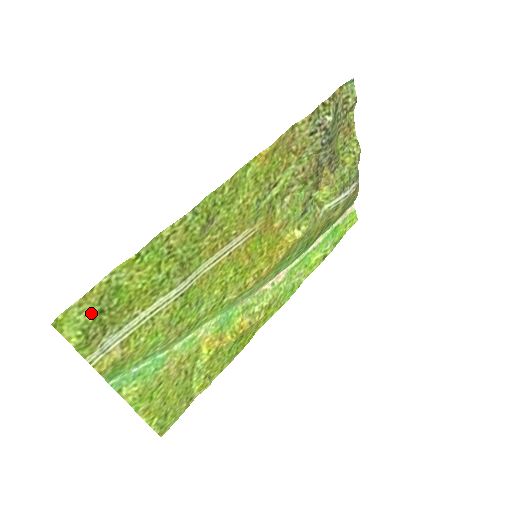
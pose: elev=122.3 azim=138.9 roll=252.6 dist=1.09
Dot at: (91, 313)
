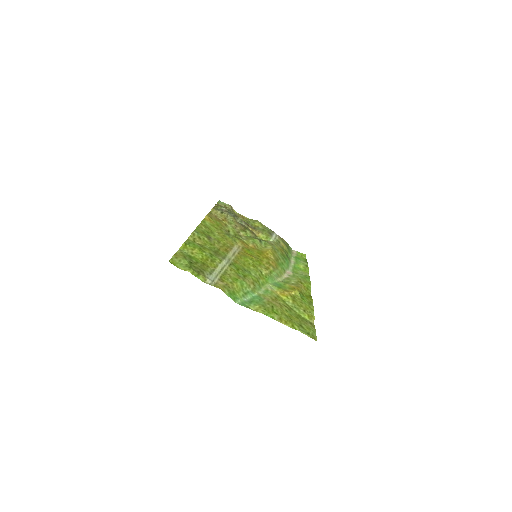
Dot at: (186, 262)
